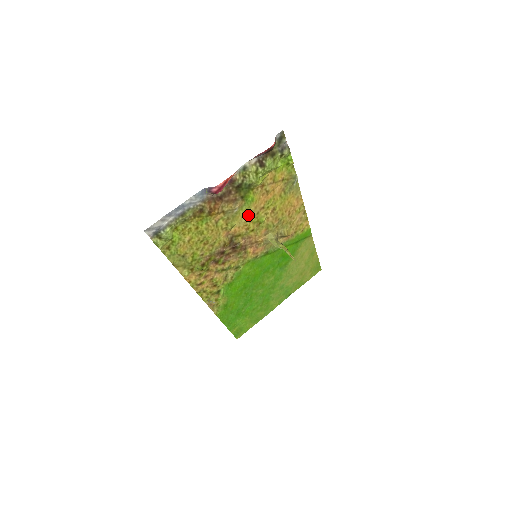
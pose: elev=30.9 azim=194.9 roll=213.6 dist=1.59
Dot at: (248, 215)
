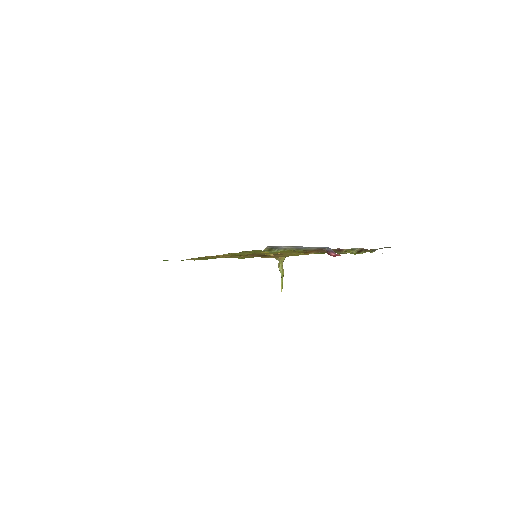
Dot at: occluded
